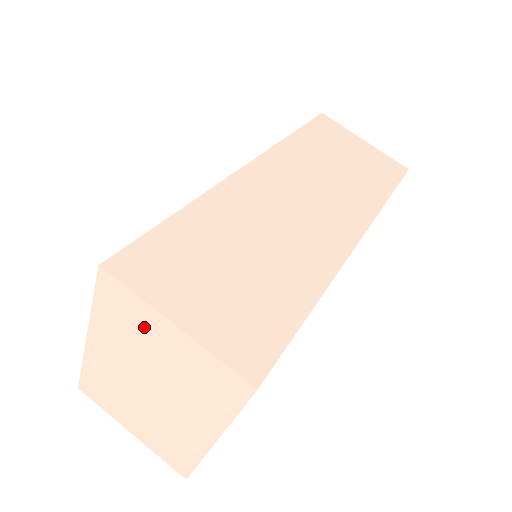
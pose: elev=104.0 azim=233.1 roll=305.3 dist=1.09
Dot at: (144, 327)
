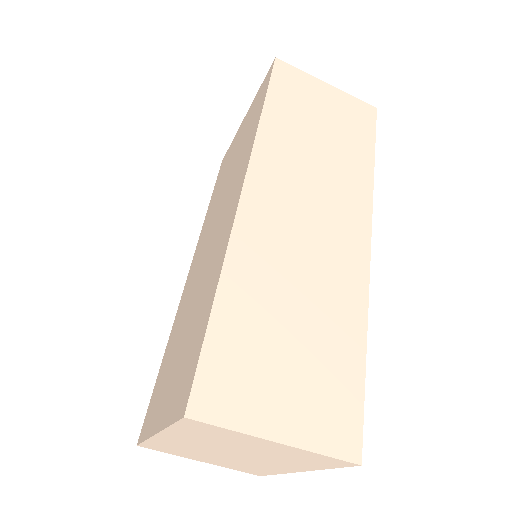
Dot at: (236, 439)
